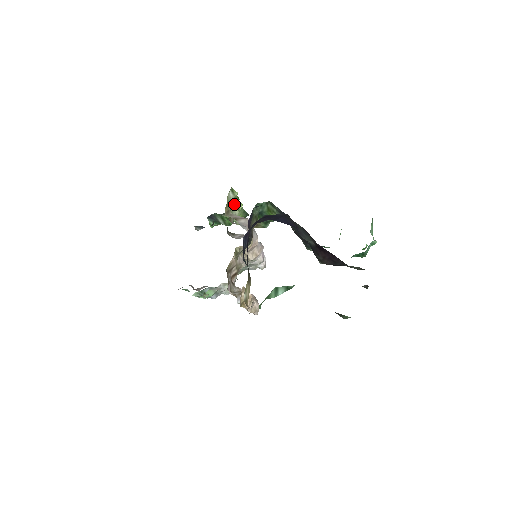
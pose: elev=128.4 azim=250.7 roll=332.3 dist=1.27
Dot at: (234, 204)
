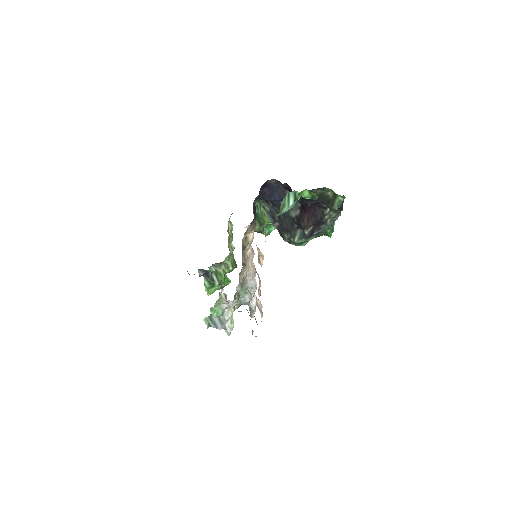
Dot at: (230, 240)
